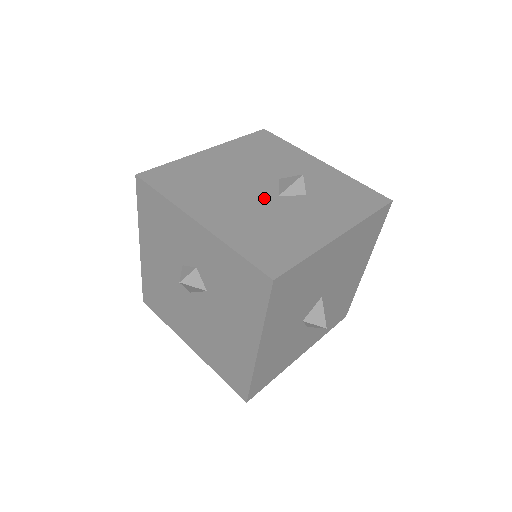
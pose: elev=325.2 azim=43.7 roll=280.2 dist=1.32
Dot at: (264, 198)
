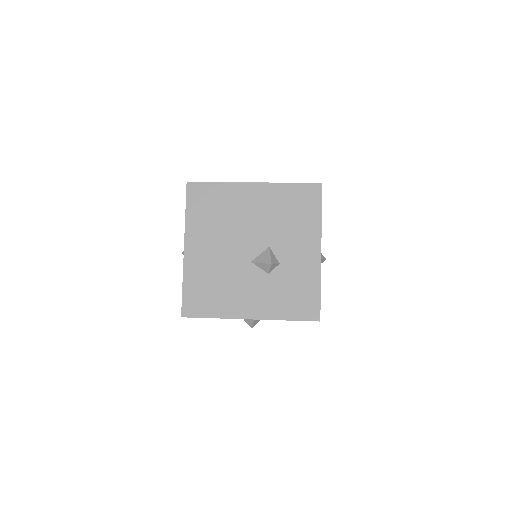
Dot at: (240, 257)
